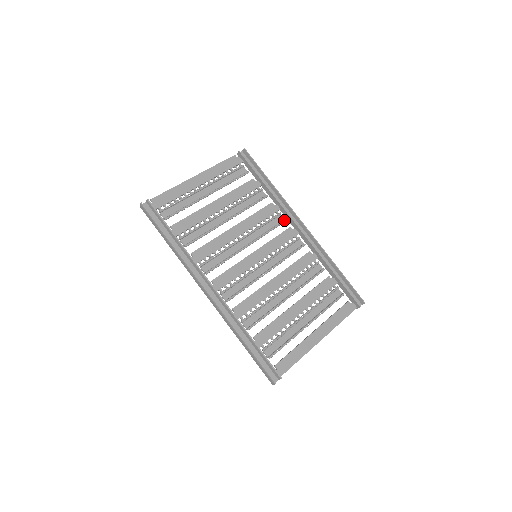
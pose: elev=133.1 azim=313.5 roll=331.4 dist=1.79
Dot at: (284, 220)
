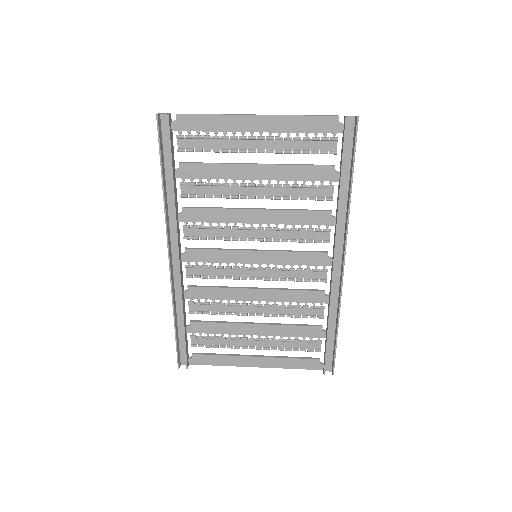
Dot at: (326, 241)
